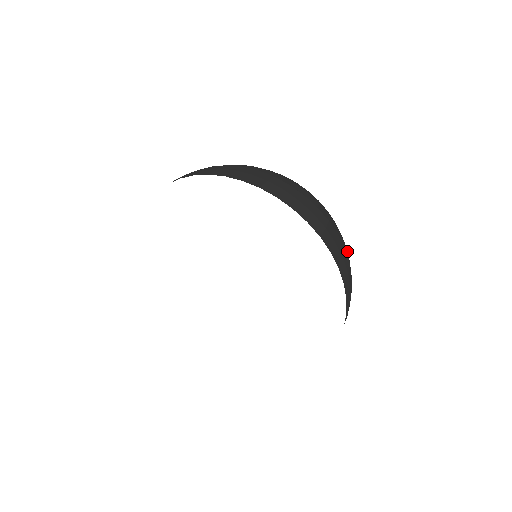
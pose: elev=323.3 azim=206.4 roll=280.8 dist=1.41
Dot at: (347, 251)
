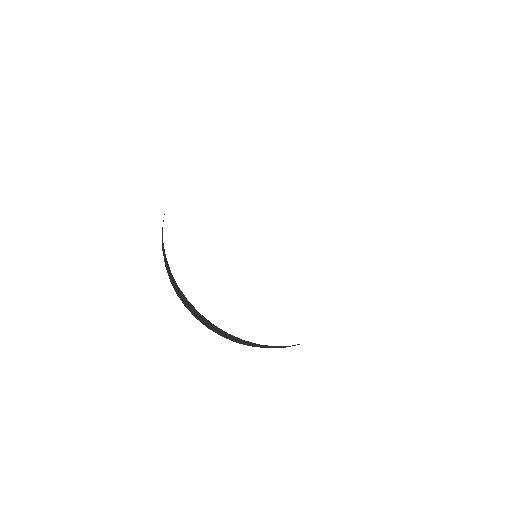
Dot at: occluded
